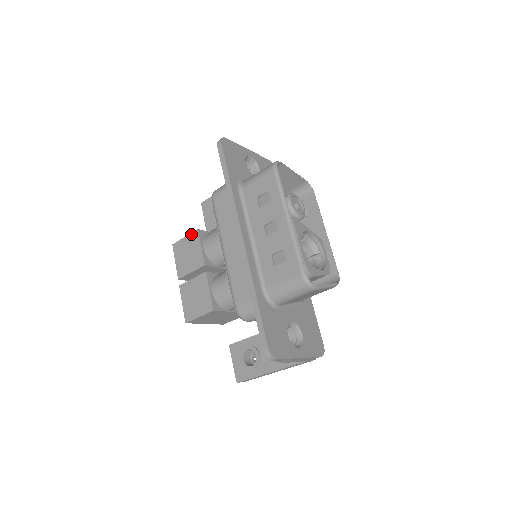
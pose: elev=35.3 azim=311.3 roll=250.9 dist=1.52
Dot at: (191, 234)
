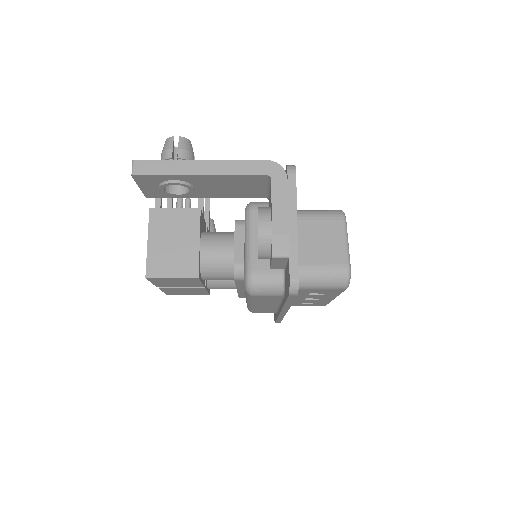
Dot at: (185, 279)
